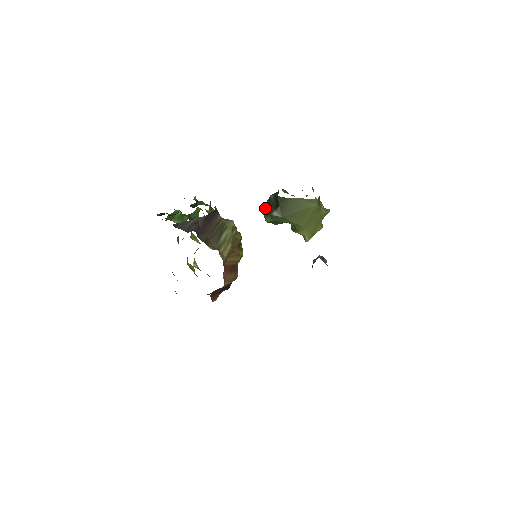
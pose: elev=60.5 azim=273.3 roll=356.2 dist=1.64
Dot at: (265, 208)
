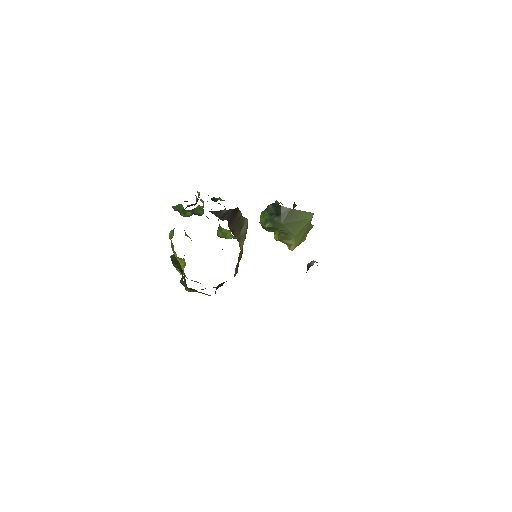
Dot at: (263, 215)
